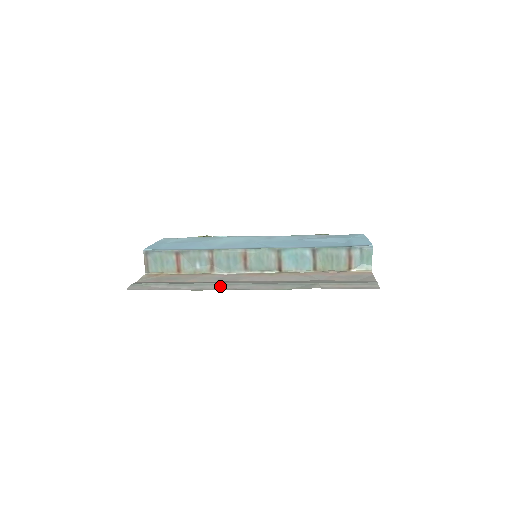
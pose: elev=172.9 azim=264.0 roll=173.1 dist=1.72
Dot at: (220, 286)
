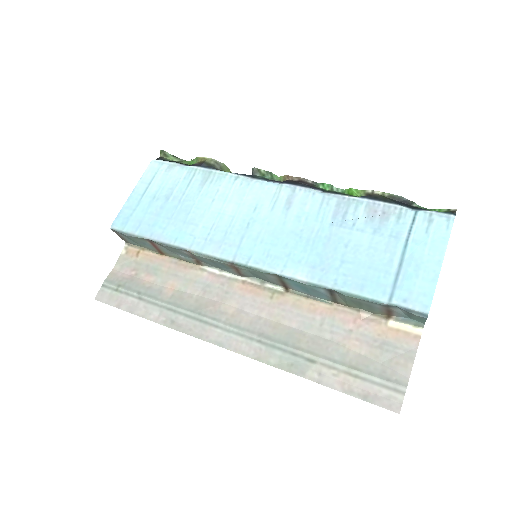
Dot at: (194, 324)
